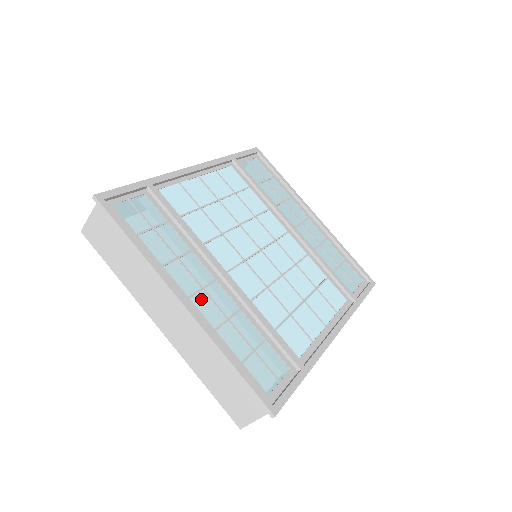
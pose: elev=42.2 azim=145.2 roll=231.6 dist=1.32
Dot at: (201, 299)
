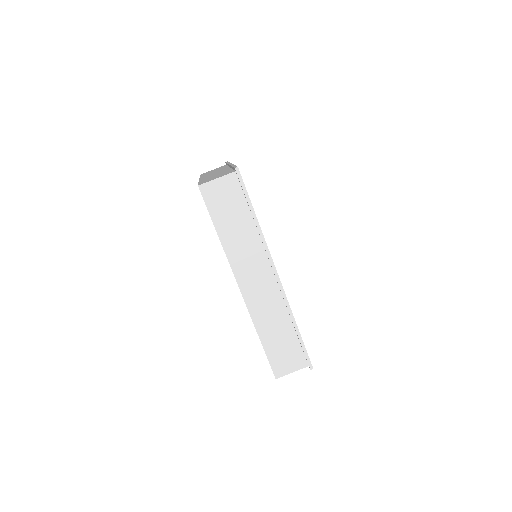
Dot at: occluded
